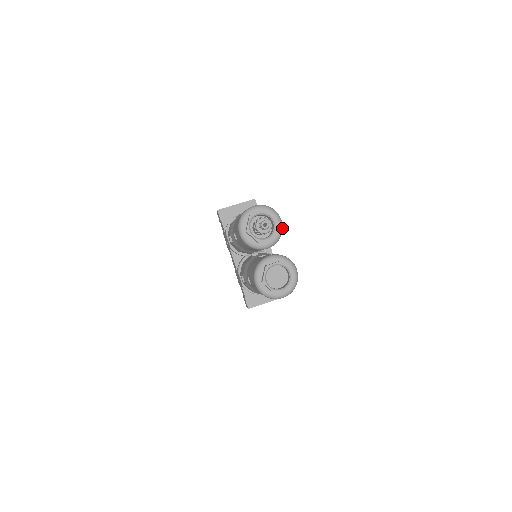
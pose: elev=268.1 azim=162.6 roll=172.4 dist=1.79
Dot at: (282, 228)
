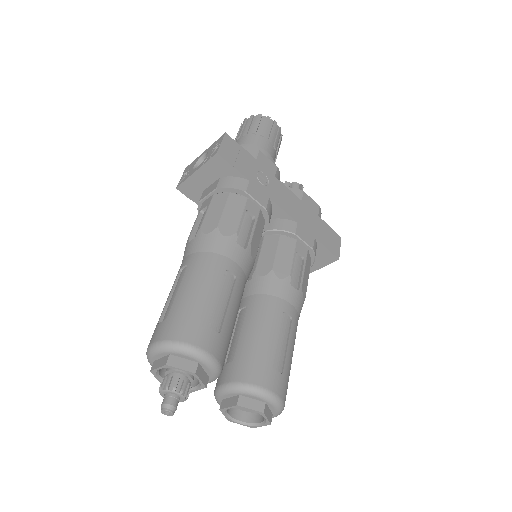
Dot at: (214, 362)
